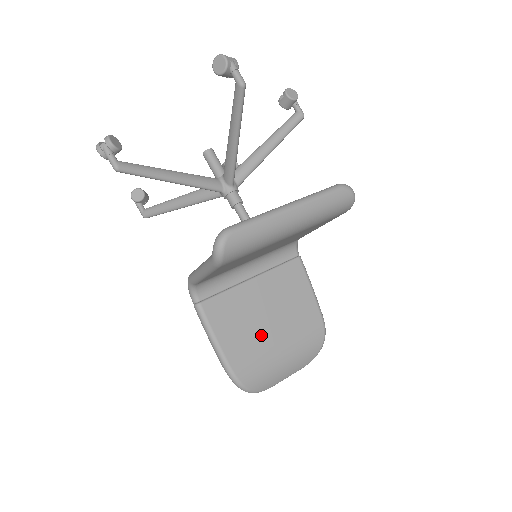
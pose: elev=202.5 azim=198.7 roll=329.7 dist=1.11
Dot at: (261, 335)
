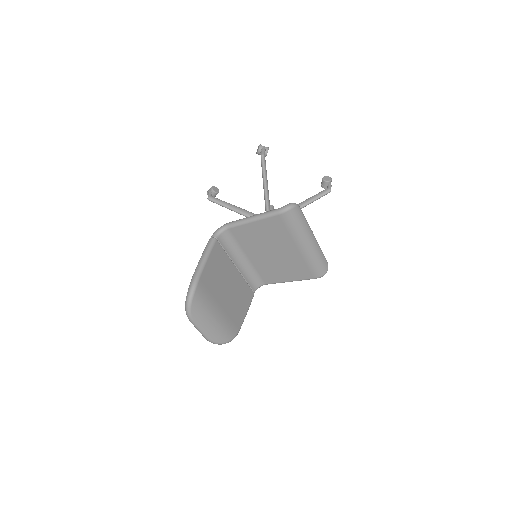
Dot at: (219, 290)
